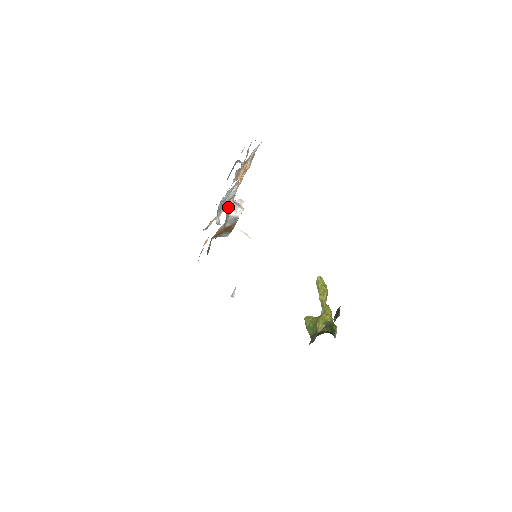
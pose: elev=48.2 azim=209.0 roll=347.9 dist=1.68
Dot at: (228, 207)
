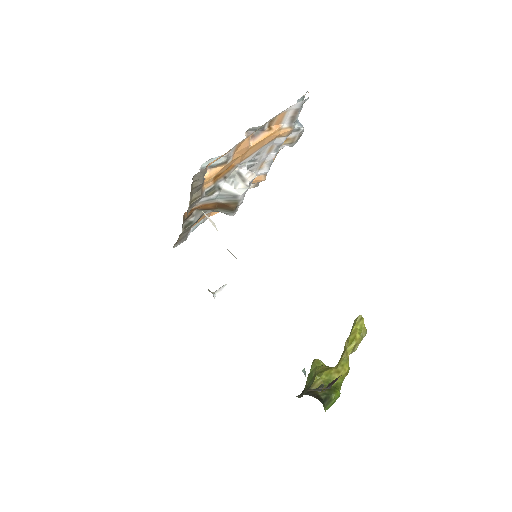
Dot at: (206, 176)
